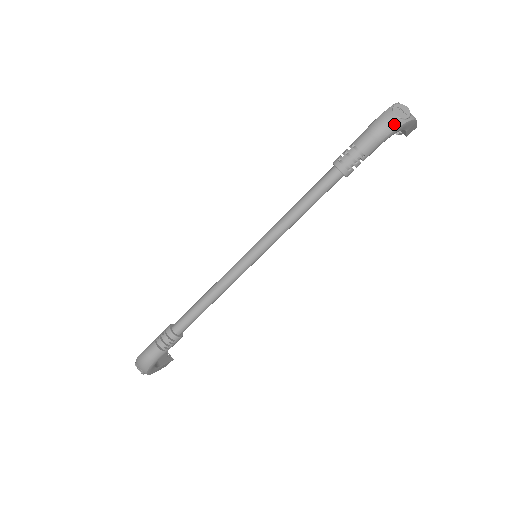
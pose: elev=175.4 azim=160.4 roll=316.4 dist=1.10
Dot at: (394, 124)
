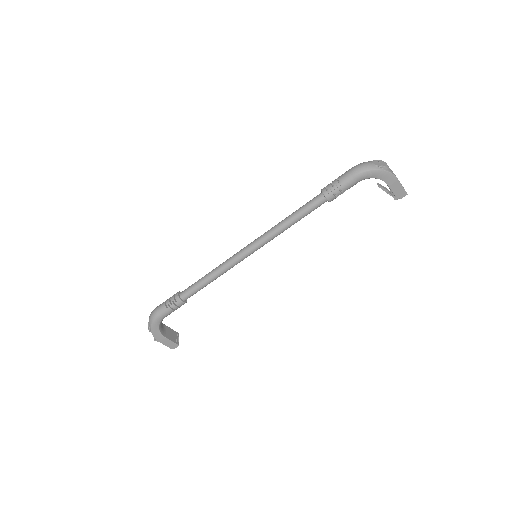
Dot at: (368, 167)
